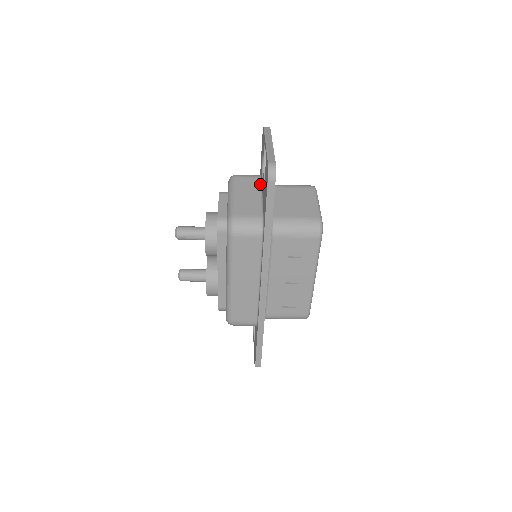
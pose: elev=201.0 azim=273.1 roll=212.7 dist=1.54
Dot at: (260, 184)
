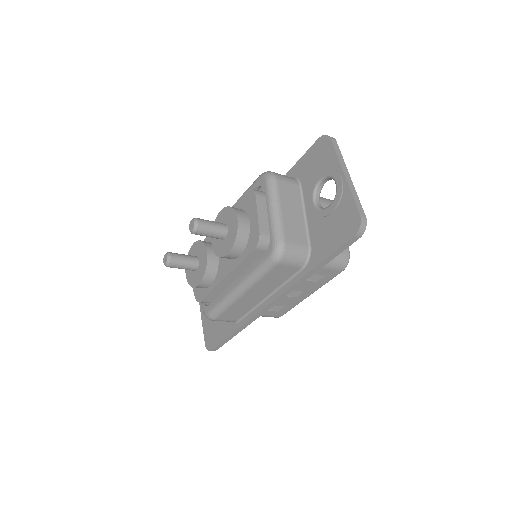
Dot at: (301, 196)
